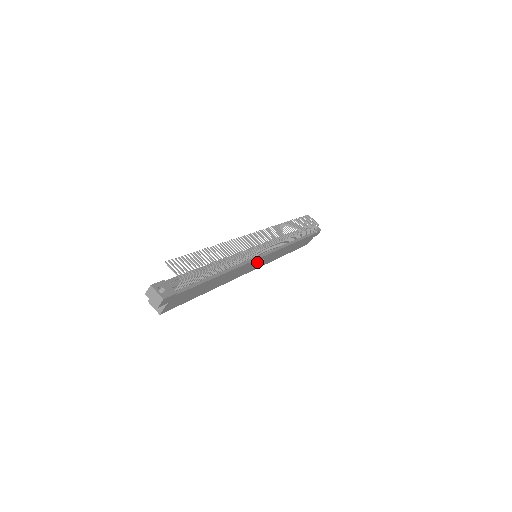
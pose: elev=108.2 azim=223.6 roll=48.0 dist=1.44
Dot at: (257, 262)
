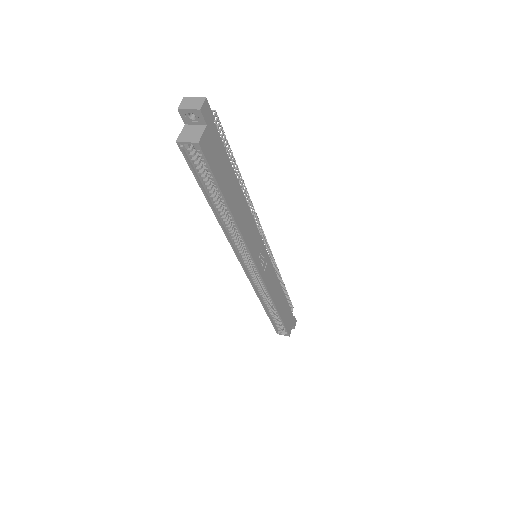
Dot at: (261, 254)
